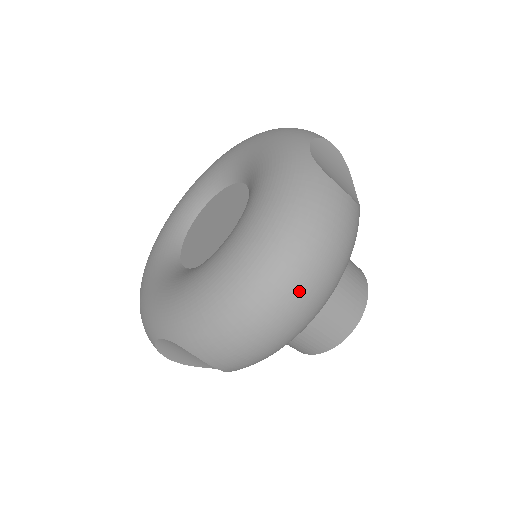
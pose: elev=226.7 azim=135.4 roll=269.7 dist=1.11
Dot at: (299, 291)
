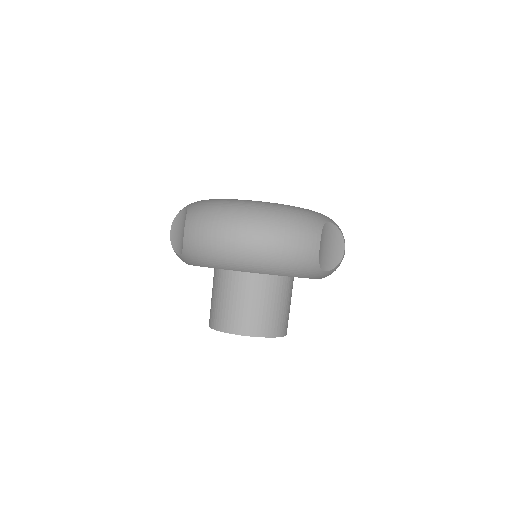
Dot at: (253, 232)
